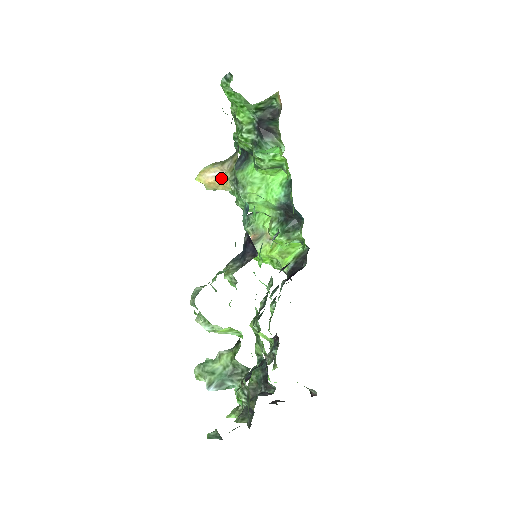
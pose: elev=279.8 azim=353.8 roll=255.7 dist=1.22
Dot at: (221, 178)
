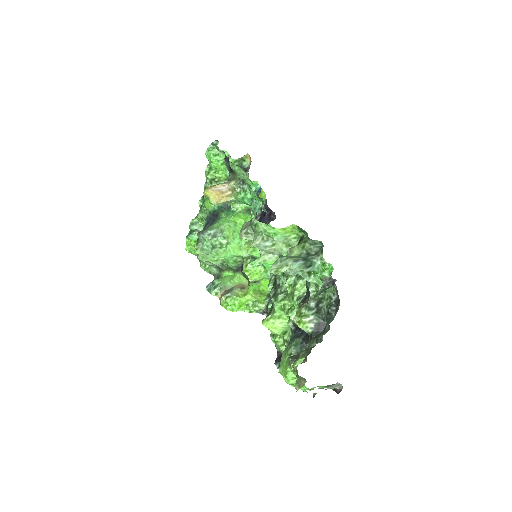
Dot at: (223, 192)
